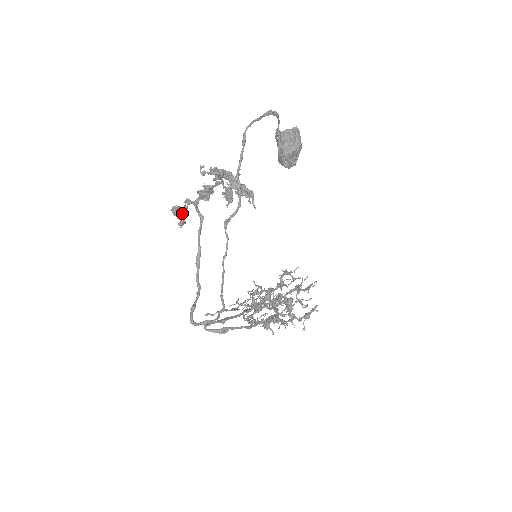
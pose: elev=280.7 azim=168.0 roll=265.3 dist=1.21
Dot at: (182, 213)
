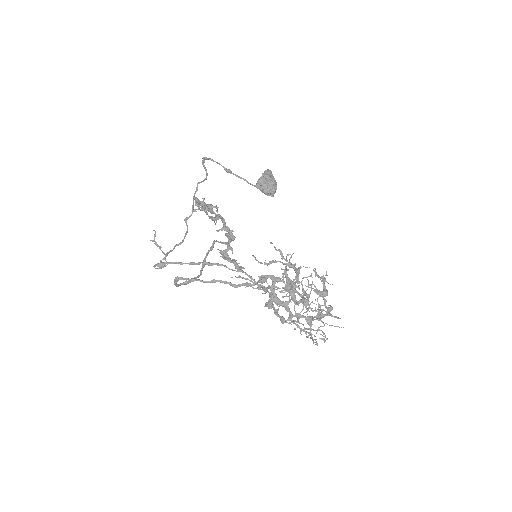
Dot at: (225, 255)
